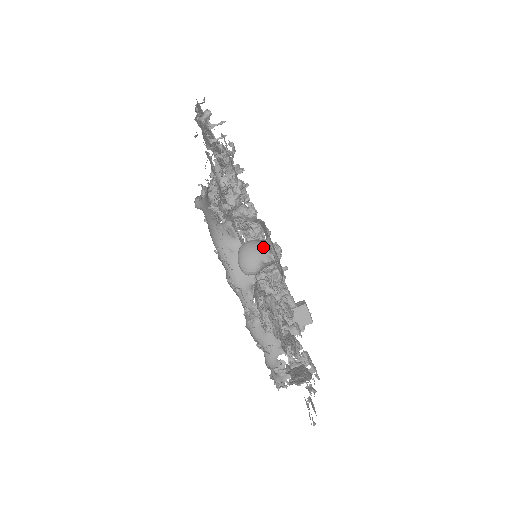
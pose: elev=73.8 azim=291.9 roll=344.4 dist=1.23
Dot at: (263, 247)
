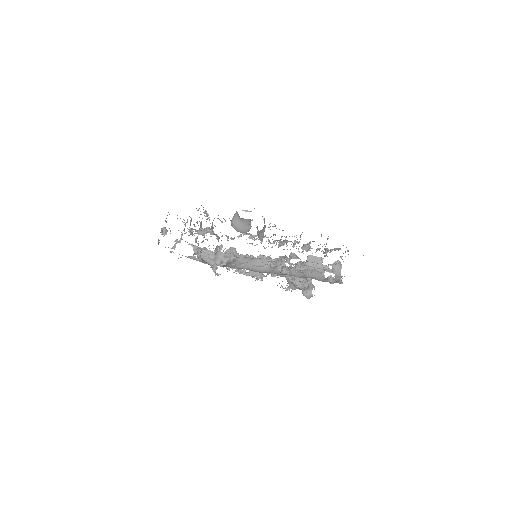
Dot at: (242, 221)
